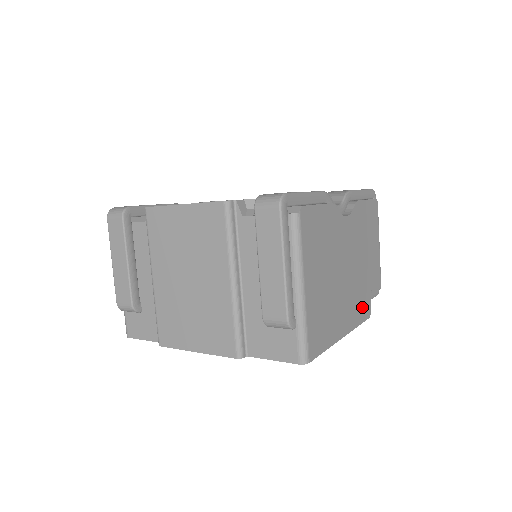
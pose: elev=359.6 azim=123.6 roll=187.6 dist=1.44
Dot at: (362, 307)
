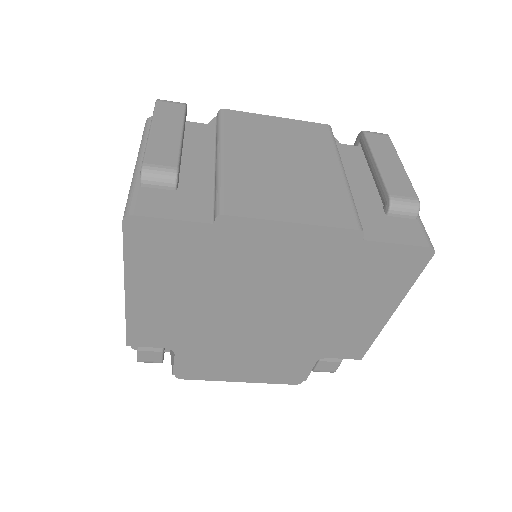
Dot at: occluded
